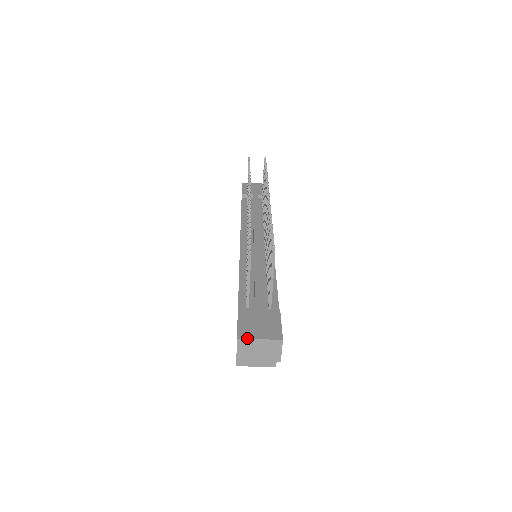
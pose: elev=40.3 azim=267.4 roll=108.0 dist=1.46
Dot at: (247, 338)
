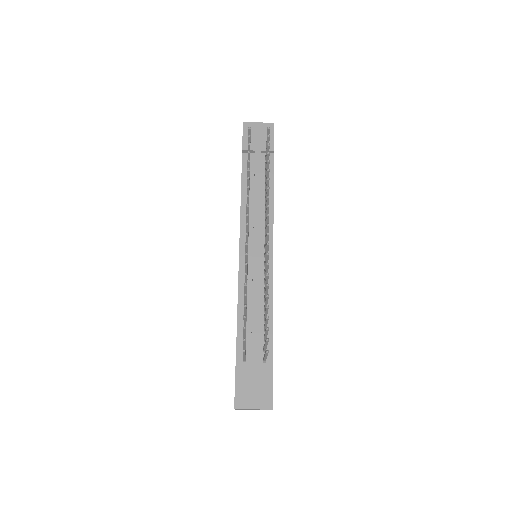
Dot at: (243, 408)
